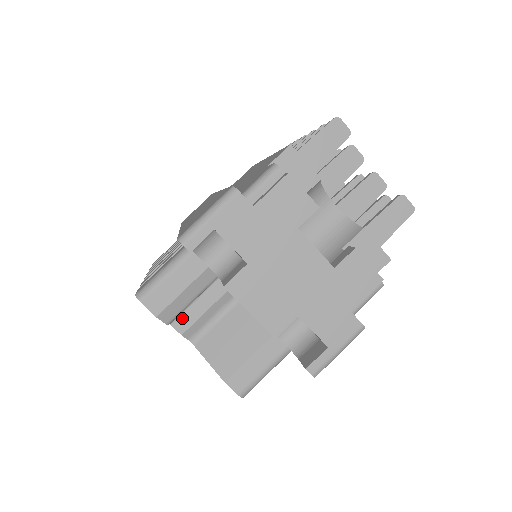
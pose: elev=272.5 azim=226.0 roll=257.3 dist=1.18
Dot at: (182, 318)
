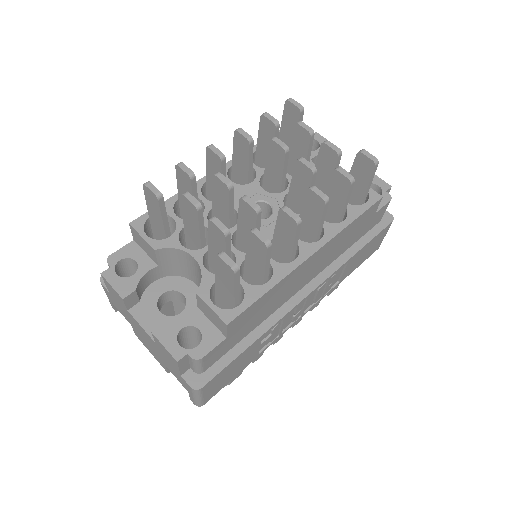
Dot at: occluded
